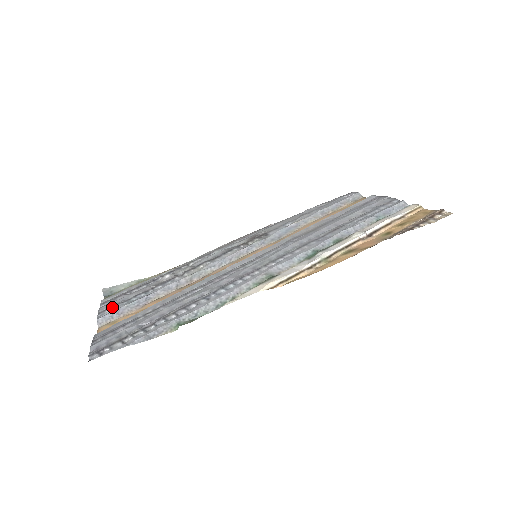
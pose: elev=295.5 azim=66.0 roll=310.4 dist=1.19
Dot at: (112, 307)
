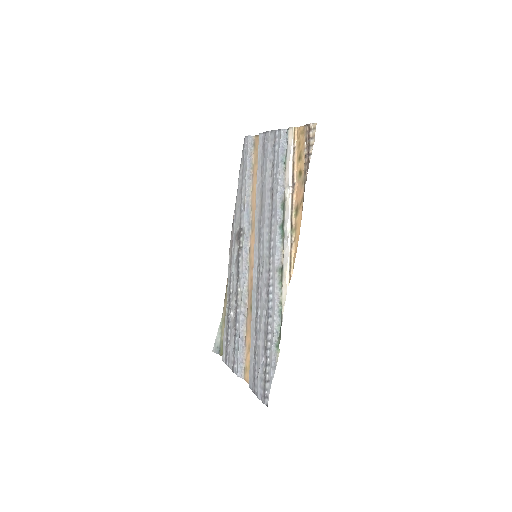
Dot at: (233, 361)
